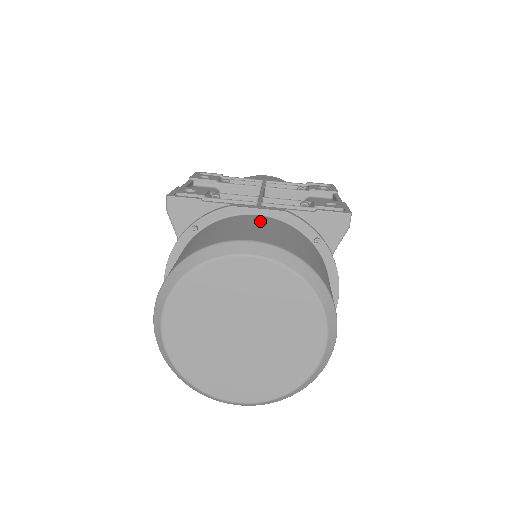
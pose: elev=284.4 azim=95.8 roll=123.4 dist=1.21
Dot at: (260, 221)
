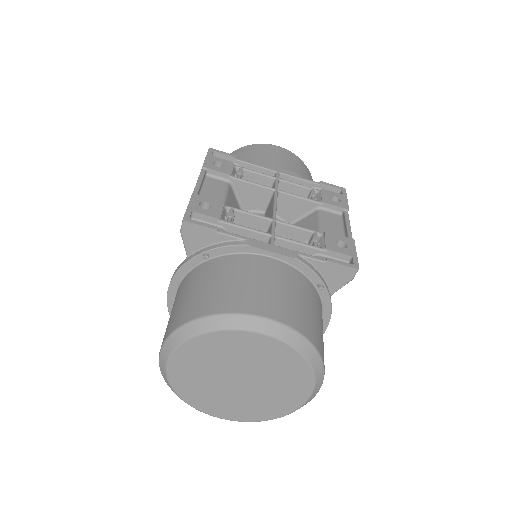
Dot at: (273, 272)
